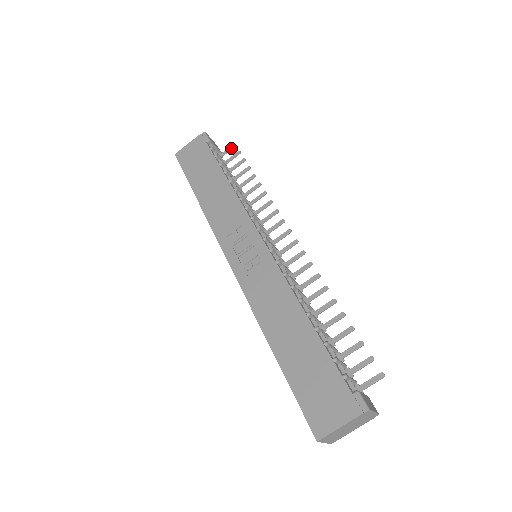
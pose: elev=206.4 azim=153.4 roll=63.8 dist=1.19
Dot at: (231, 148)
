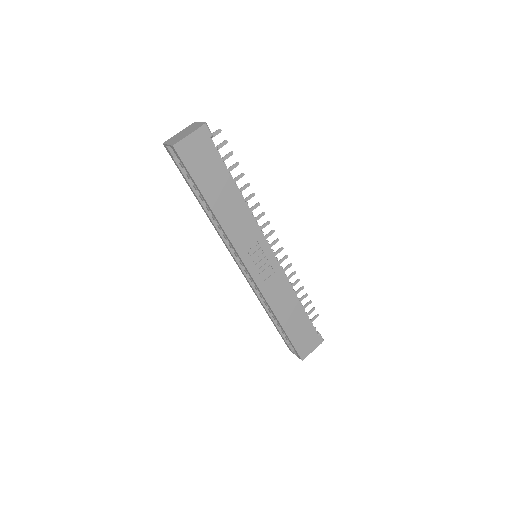
Dot at: (217, 134)
